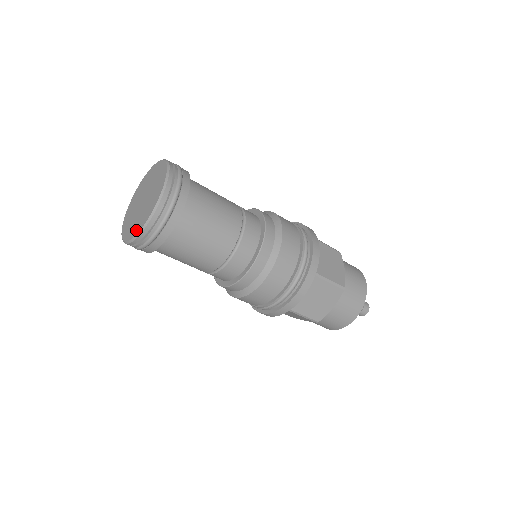
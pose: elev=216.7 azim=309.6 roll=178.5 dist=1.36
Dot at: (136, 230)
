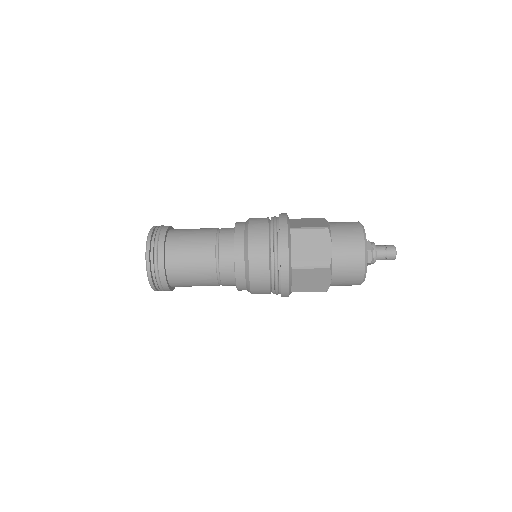
Dot at: occluded
